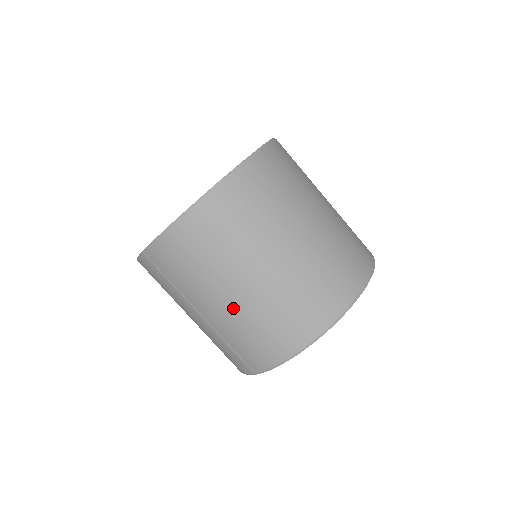
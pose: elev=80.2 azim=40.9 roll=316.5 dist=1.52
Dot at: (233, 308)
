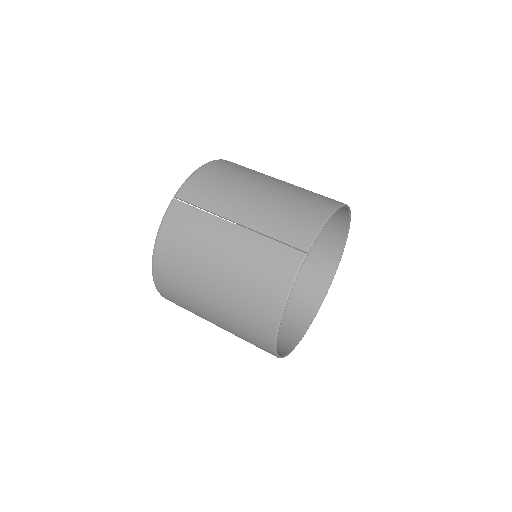
Dot at: (265, 199)
